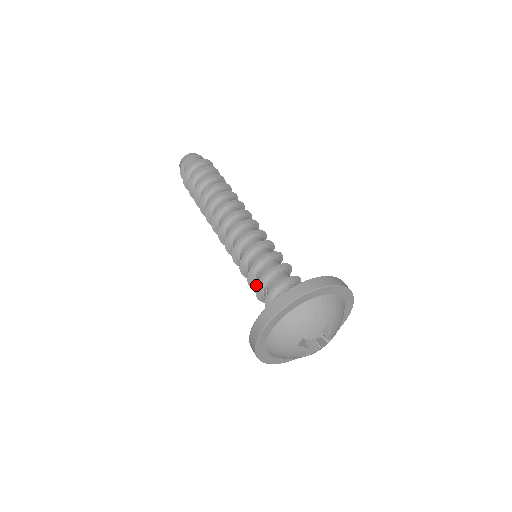
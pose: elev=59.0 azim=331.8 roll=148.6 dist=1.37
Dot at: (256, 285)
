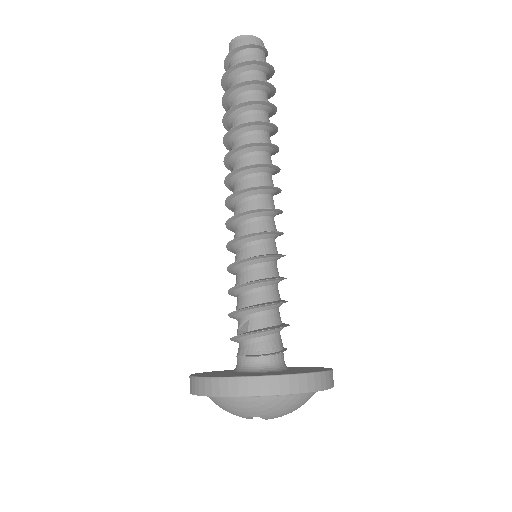
Dot at: (236, 294)
